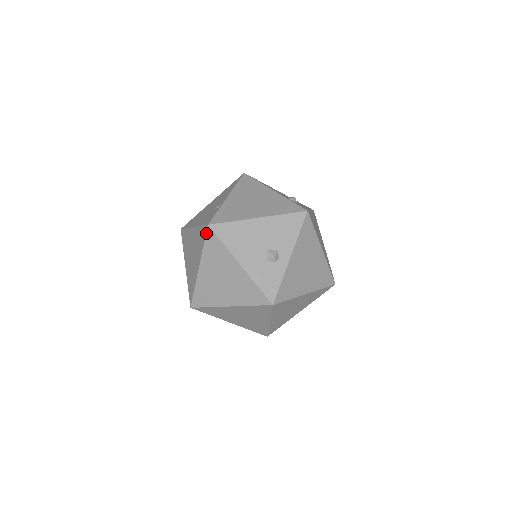
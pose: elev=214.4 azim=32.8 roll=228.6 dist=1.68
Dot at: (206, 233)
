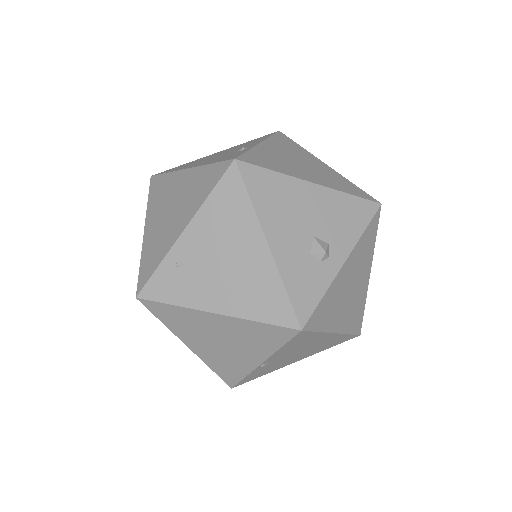
Dot at: (225, 172)
